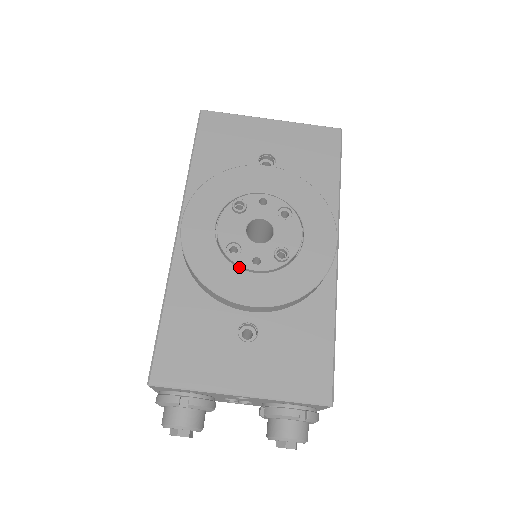
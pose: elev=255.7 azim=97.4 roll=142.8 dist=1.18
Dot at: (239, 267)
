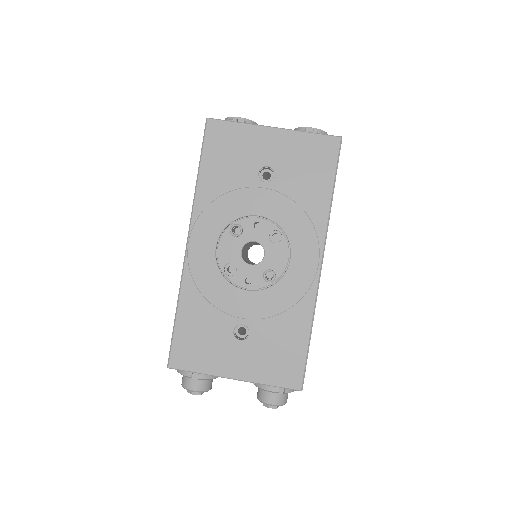
Dot at: (235, 284)
